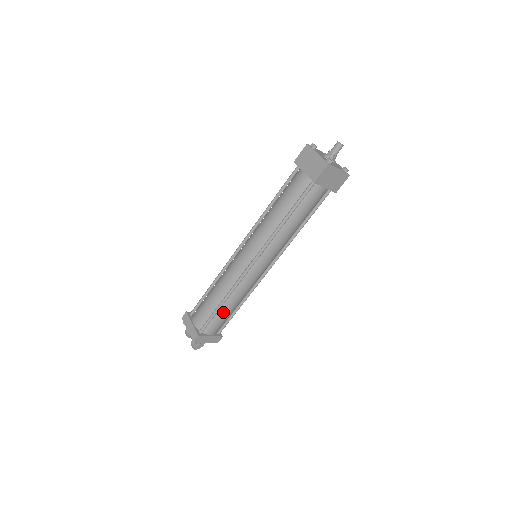
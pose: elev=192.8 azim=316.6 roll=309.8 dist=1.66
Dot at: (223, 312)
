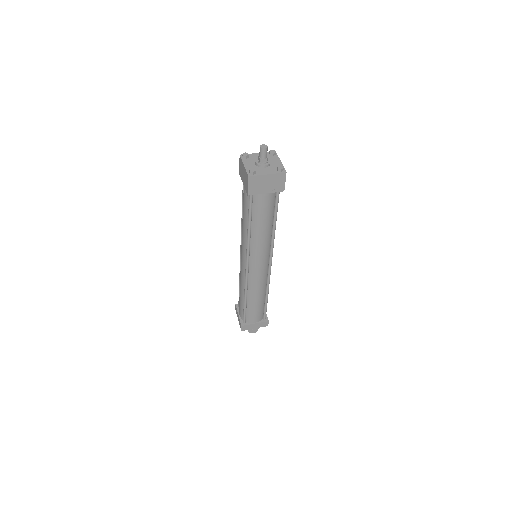
Dot at: (252, 305)
